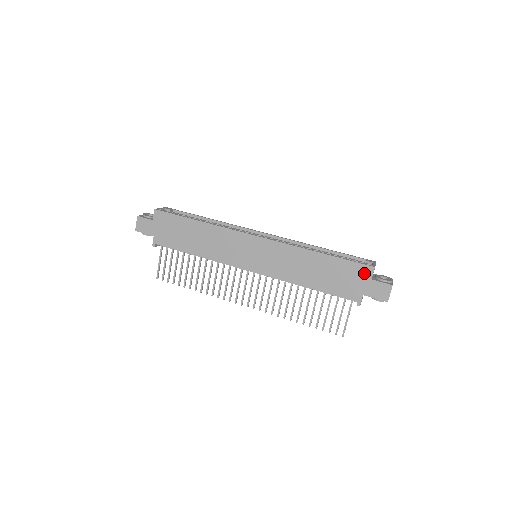
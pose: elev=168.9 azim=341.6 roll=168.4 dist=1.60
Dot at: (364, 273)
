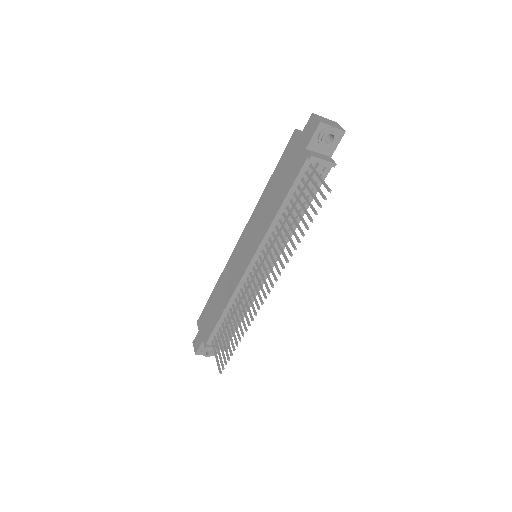
Dot at: (294, 142)
